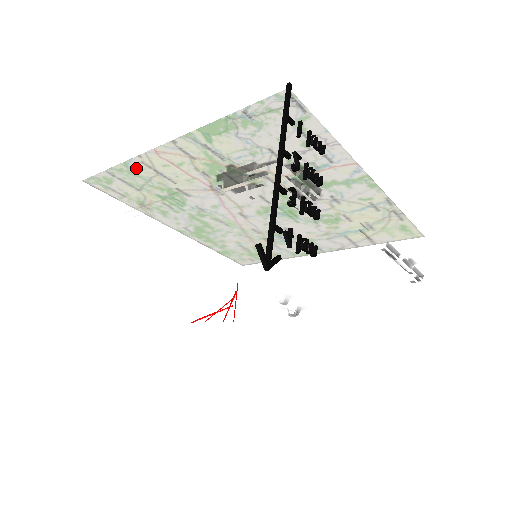
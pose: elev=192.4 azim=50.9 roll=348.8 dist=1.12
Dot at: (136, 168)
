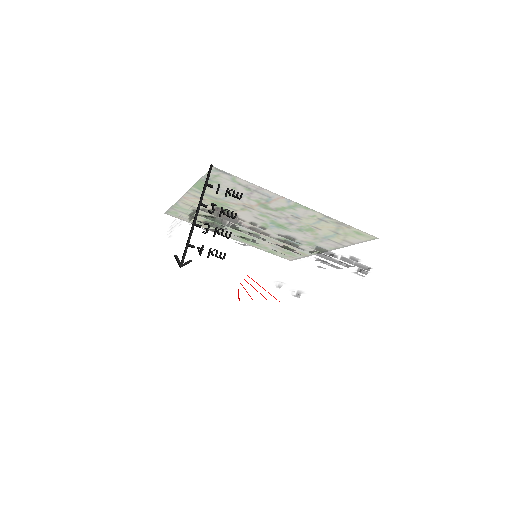
Dot at: (183, 206)
